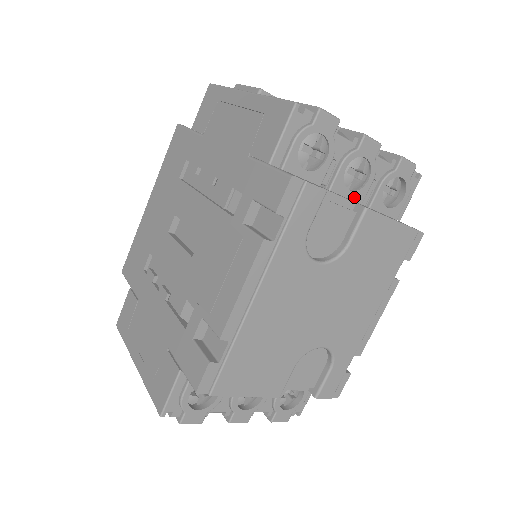
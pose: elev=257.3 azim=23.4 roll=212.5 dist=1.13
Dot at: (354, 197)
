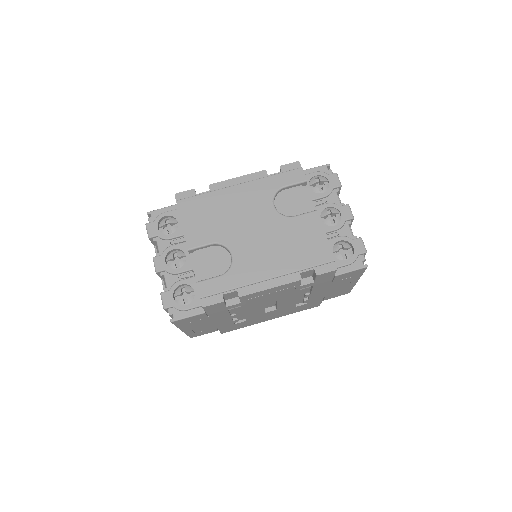
Dot at: occluded
